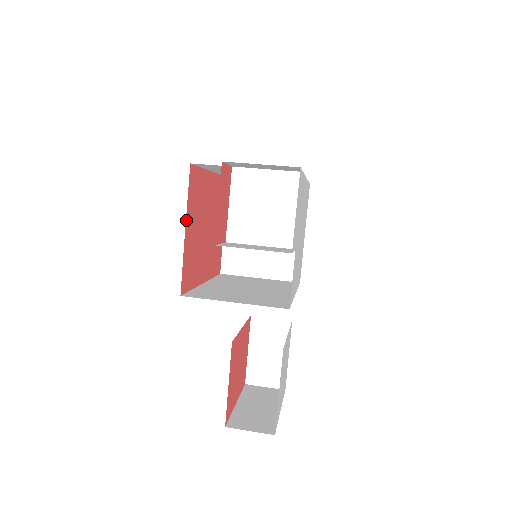
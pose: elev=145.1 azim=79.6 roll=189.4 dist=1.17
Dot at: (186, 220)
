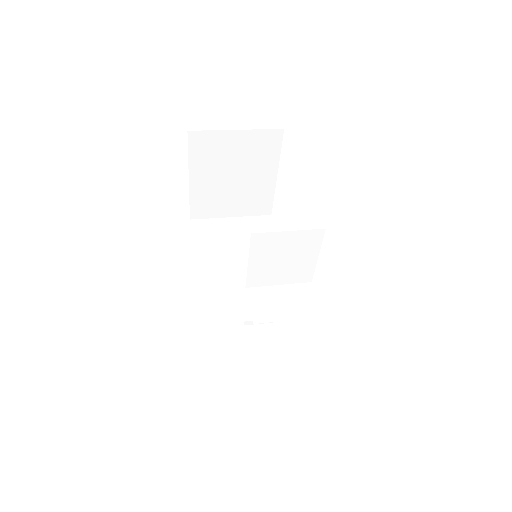
Dot at: occluded
